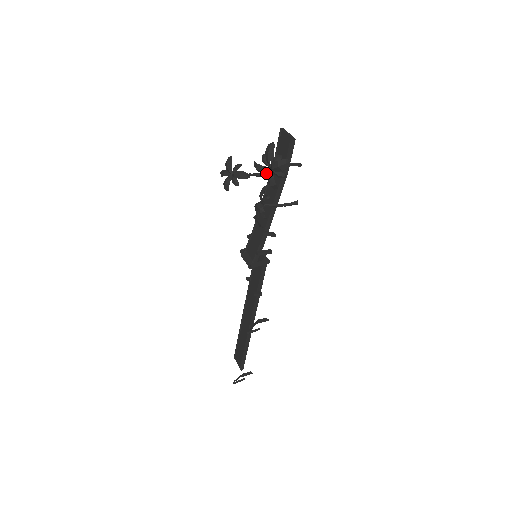
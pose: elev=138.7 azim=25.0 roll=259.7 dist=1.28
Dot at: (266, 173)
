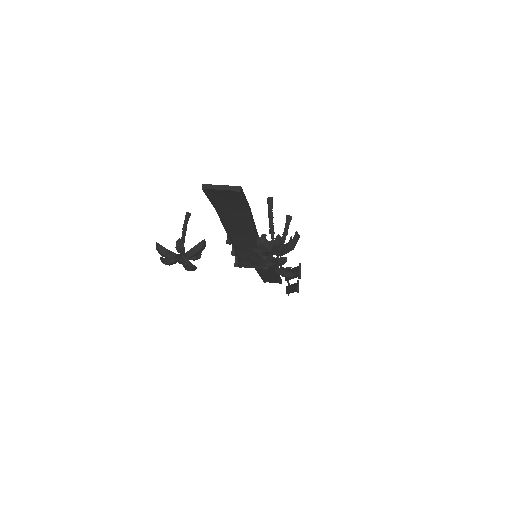
Dot at: (271, 255)
